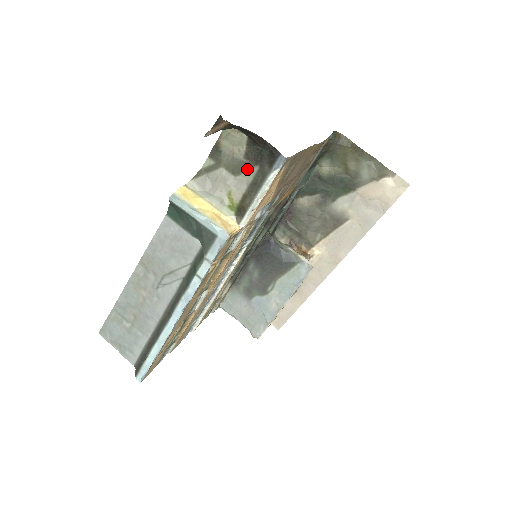
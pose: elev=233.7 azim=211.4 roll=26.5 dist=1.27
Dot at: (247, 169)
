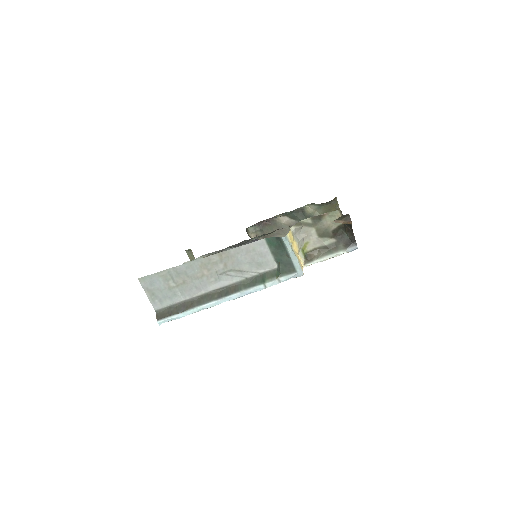
Dot at: (328, 237)
